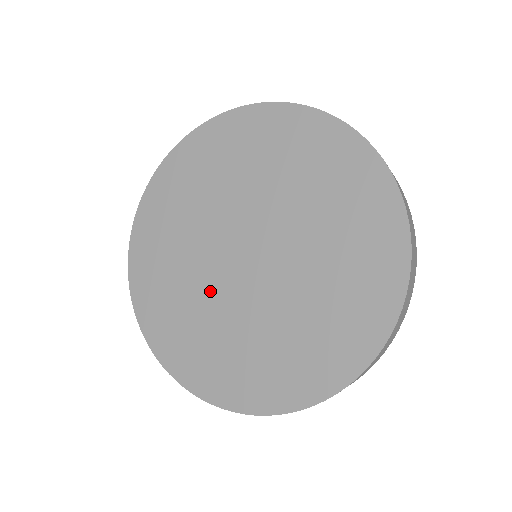
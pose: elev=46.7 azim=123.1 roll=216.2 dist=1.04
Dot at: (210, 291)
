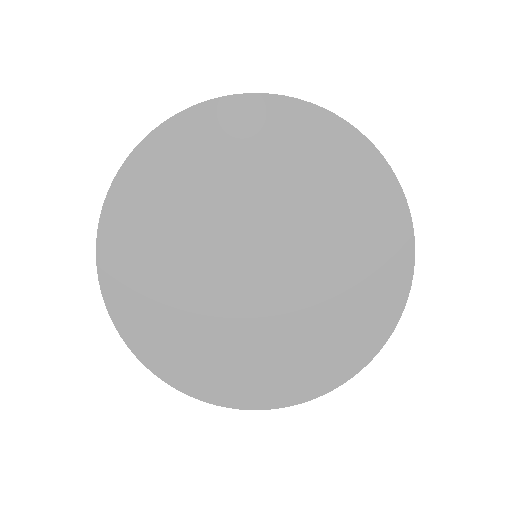
Dot at: (201, 275)
